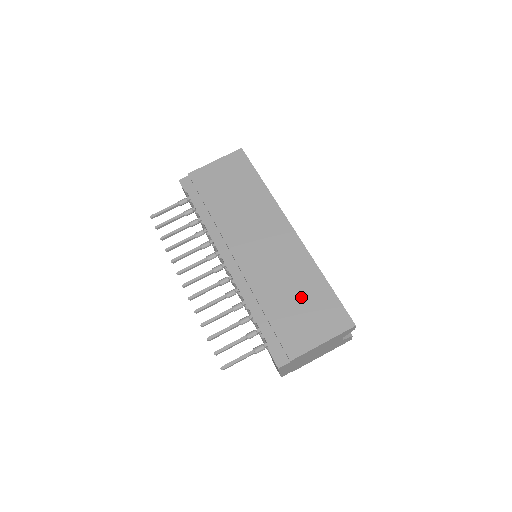
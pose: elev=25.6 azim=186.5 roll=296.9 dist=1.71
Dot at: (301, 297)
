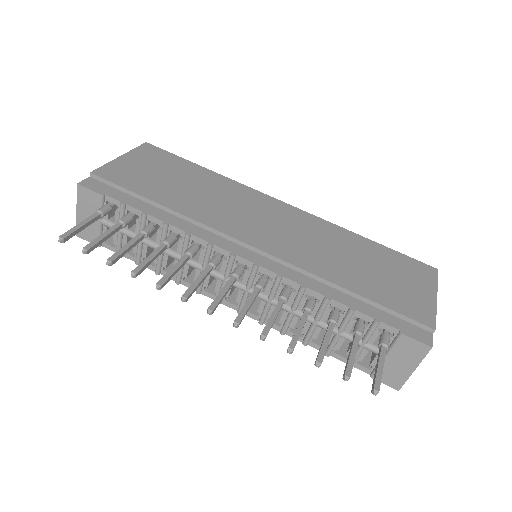
Dot at: (369, 262)
